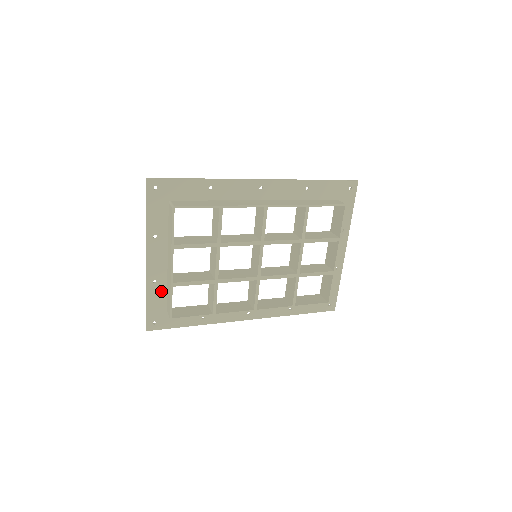
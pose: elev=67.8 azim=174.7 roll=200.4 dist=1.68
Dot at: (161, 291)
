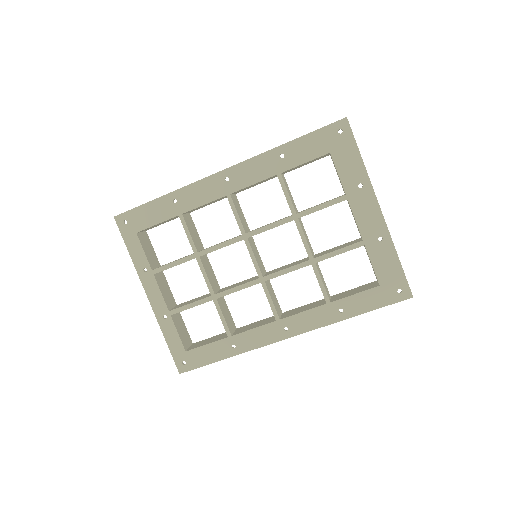
Dot at: occluded
